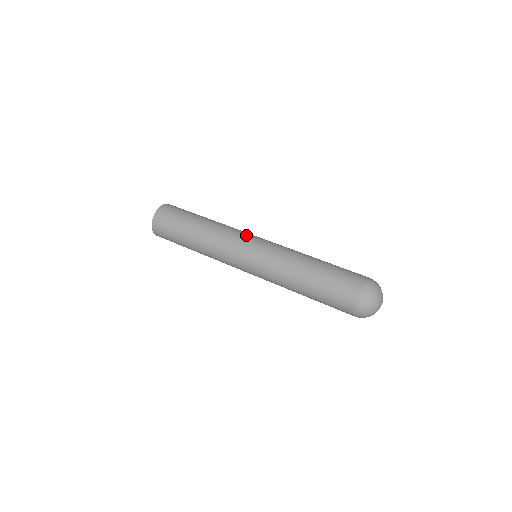
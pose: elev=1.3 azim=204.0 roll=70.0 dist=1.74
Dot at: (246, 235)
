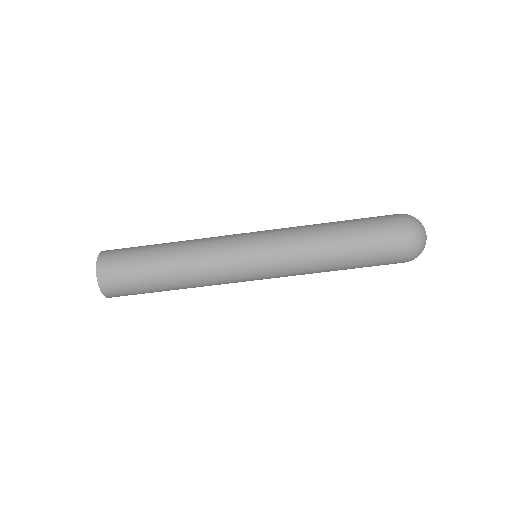
Dot at: (235, 240)
